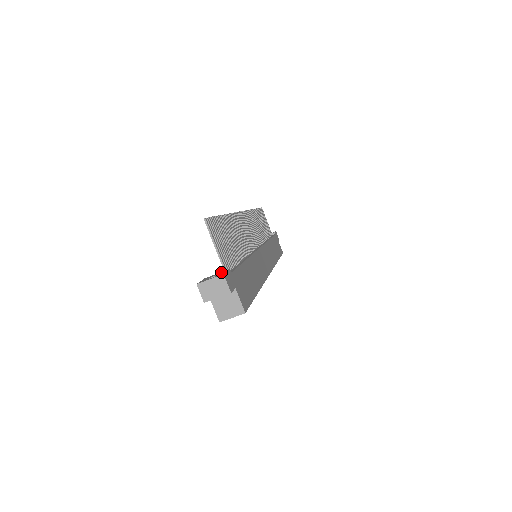
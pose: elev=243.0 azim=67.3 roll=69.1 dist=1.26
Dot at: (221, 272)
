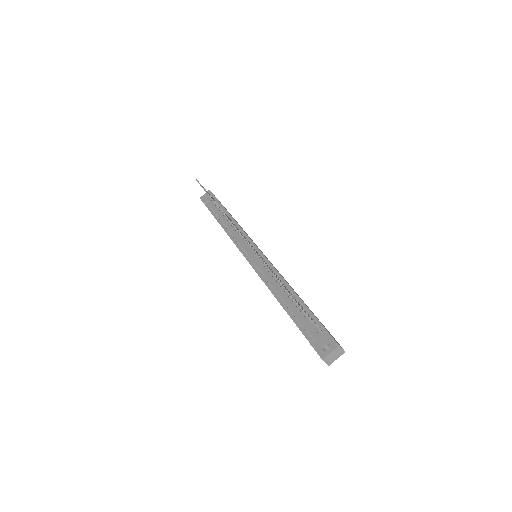
Dot at: (324, 337)
